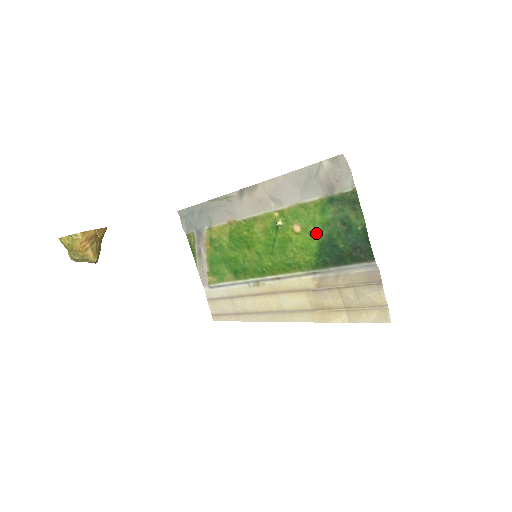
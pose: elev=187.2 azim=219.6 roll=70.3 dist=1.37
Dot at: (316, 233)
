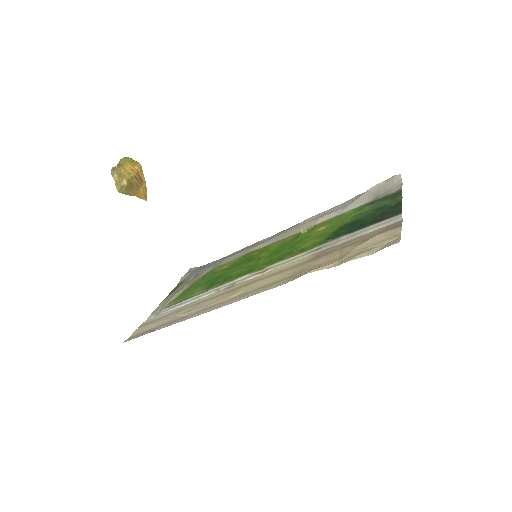
Dot at: (342, 223)
